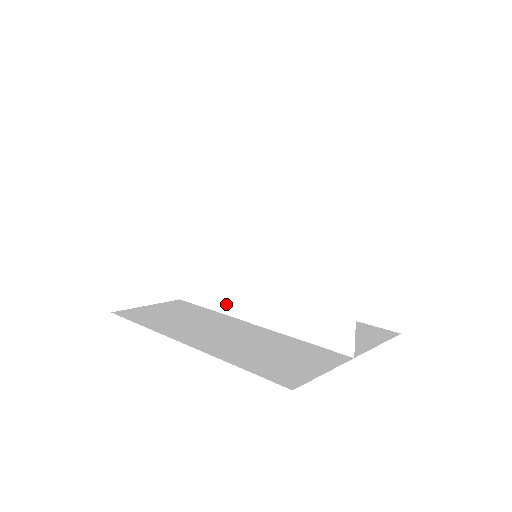
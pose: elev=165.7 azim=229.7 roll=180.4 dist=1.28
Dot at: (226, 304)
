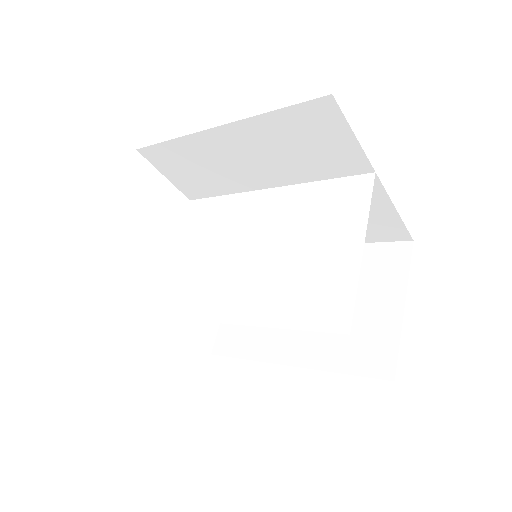
Dot at: (208, 309)
